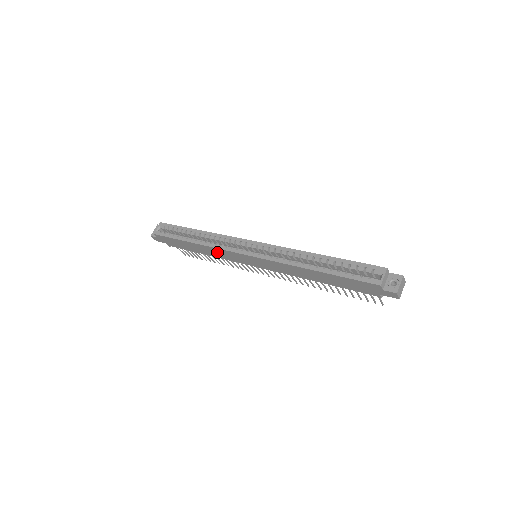
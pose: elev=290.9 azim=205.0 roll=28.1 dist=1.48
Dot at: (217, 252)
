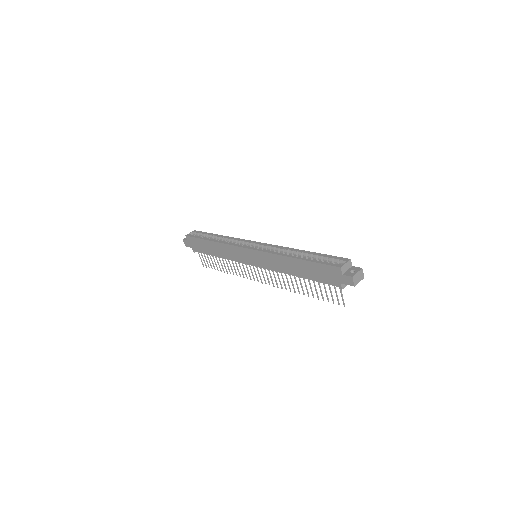
Dot at: (227, 250)
